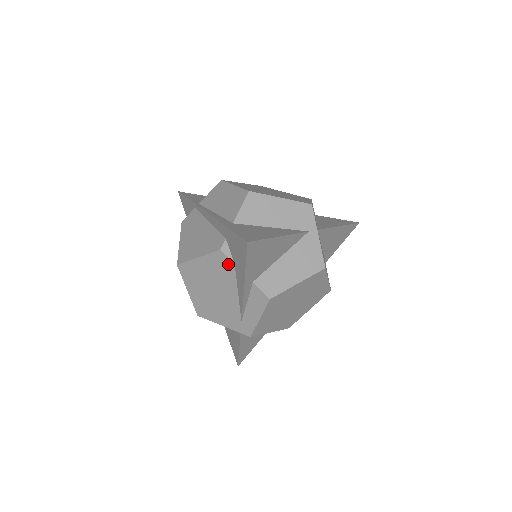
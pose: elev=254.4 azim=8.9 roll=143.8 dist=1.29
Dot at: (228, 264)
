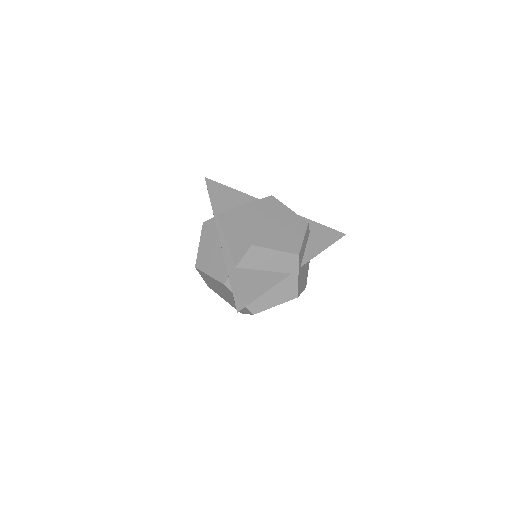
Dot at: (228, 291)
